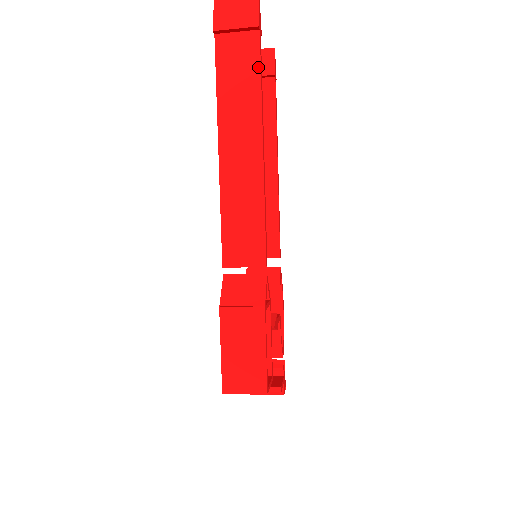
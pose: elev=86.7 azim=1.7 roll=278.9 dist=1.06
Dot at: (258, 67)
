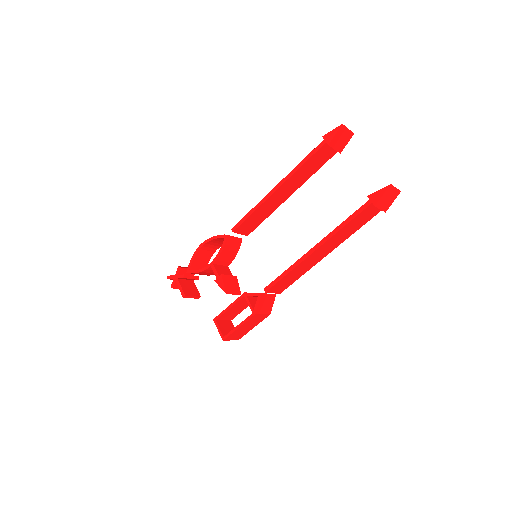
Dot at: (365, 223)
